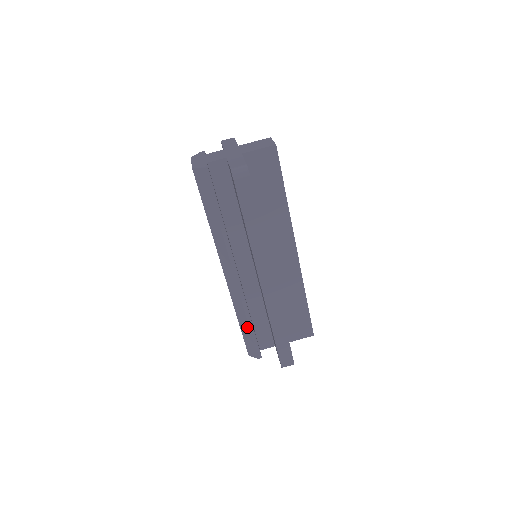
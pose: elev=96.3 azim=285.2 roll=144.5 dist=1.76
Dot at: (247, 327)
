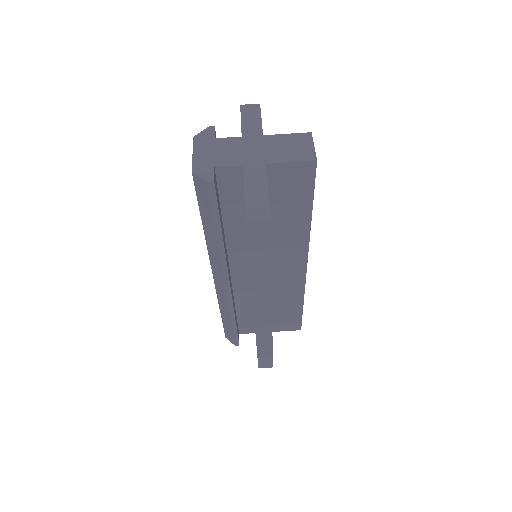
Dot at: (229, 322)
